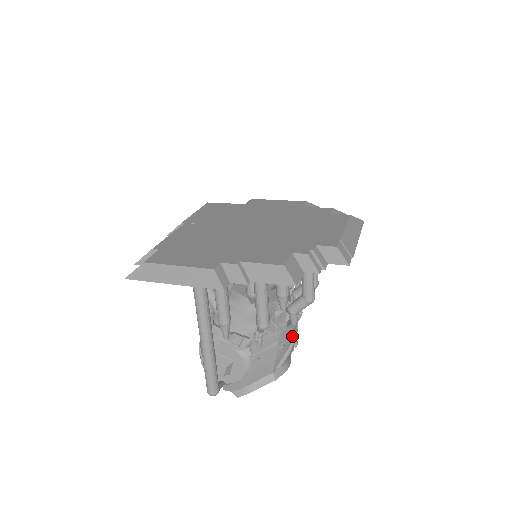
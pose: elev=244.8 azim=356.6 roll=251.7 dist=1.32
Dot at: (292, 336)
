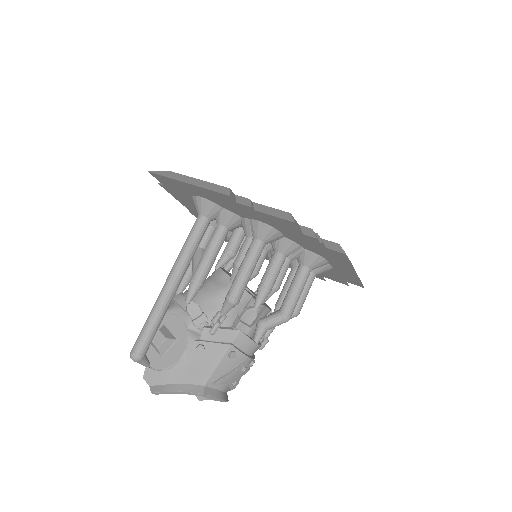
Dot at: (247, 354)
